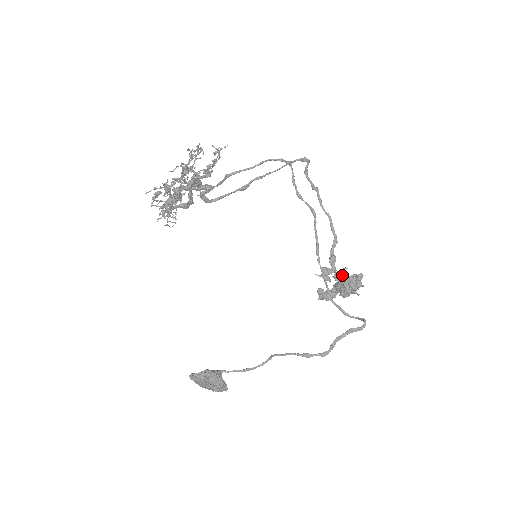
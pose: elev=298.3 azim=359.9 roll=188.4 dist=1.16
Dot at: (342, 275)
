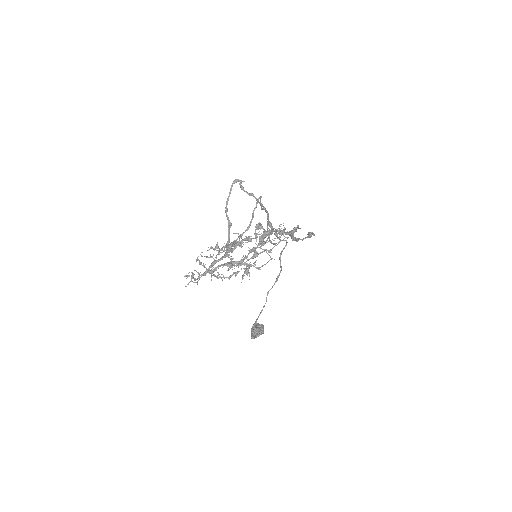
Dot at: (284, 231)
